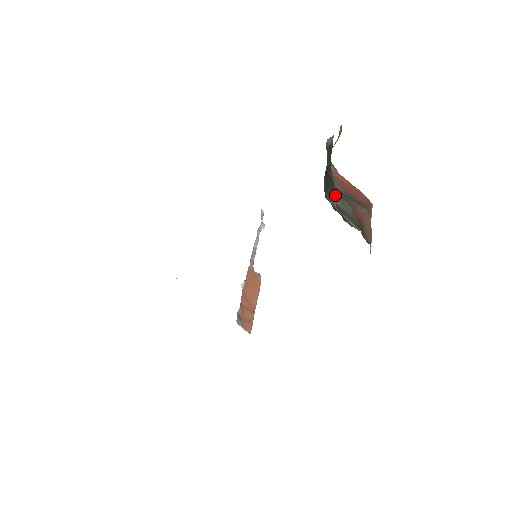
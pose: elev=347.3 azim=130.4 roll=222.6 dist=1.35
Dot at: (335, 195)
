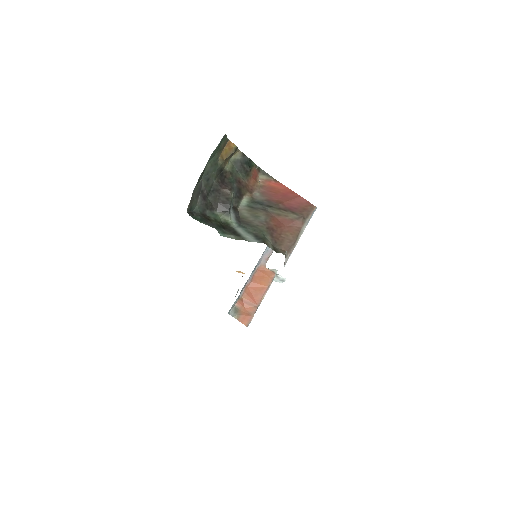
Dot at: (247, 207)
